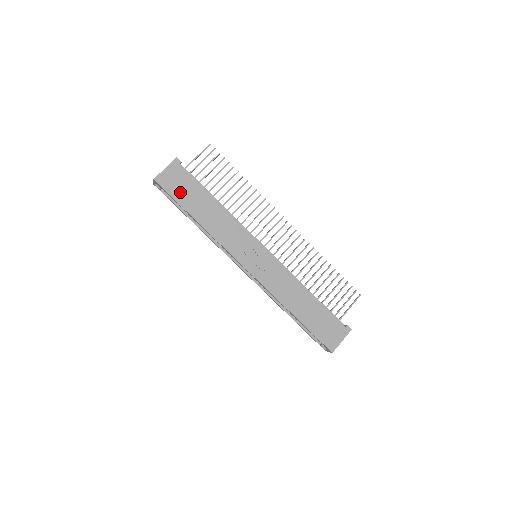
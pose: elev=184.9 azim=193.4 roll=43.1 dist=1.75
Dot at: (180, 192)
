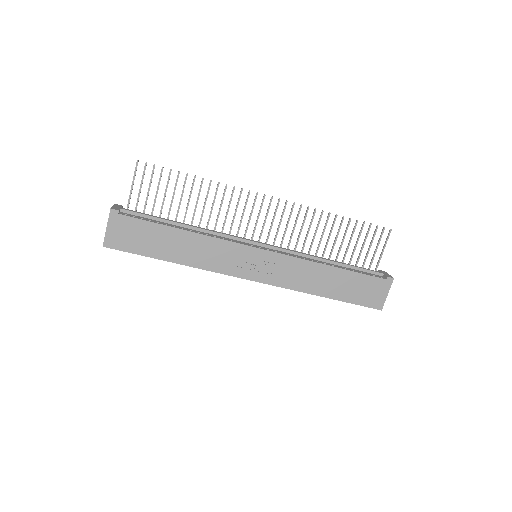
Dot at: (138, 243)
